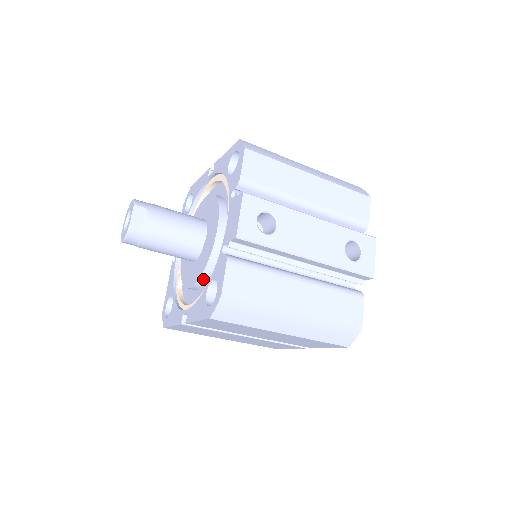
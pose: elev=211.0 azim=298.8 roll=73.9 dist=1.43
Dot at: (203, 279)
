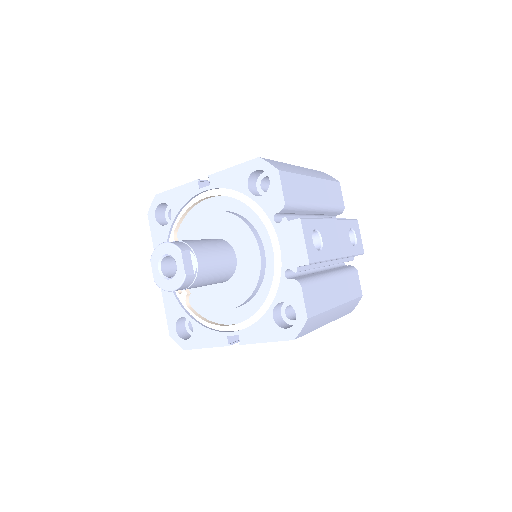
Dot at: (248, 300)
